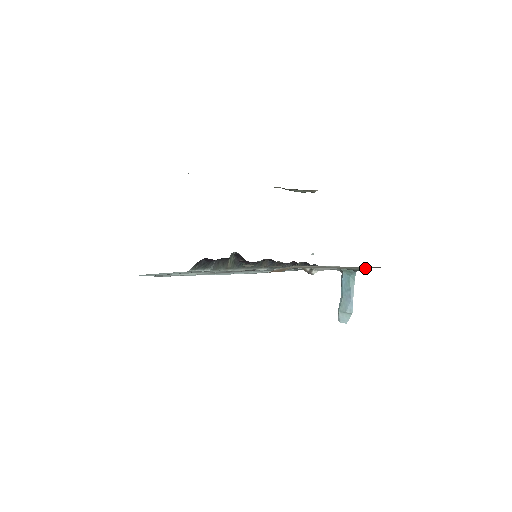
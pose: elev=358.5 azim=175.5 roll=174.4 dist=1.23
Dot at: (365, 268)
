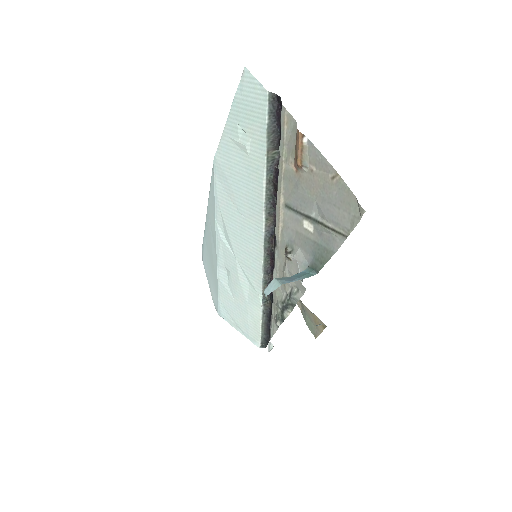
Dot at: (349, 194)
